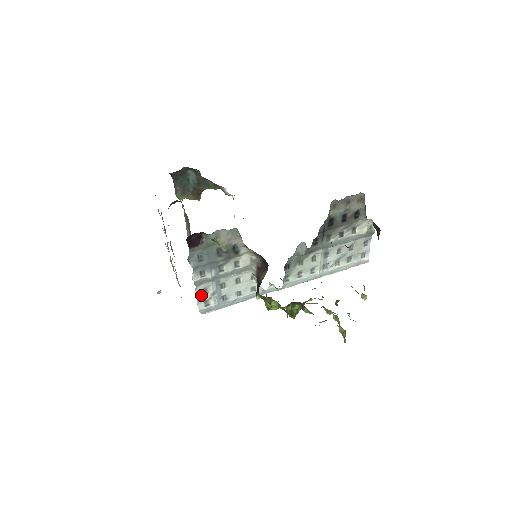
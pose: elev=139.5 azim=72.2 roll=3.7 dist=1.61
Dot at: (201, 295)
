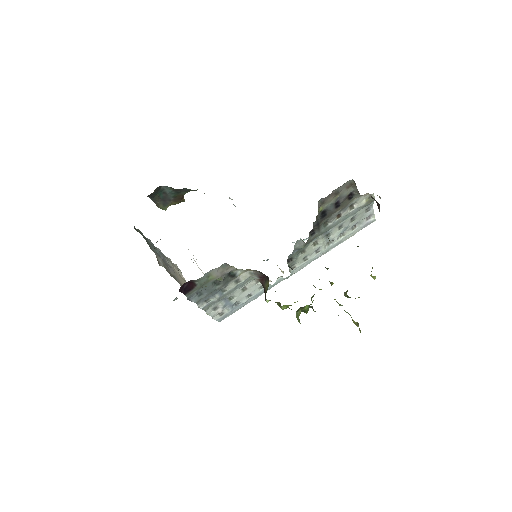
Dot at: (213, 312)
